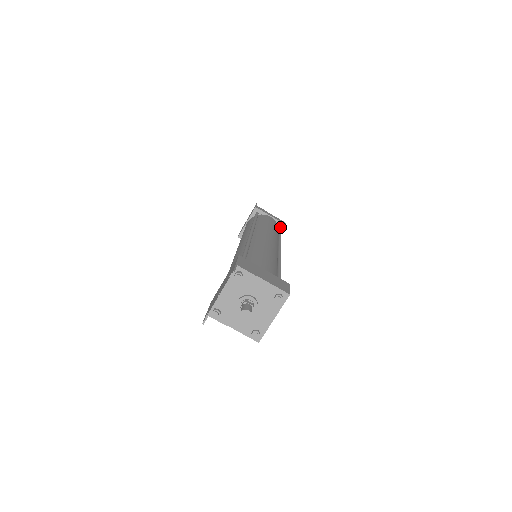
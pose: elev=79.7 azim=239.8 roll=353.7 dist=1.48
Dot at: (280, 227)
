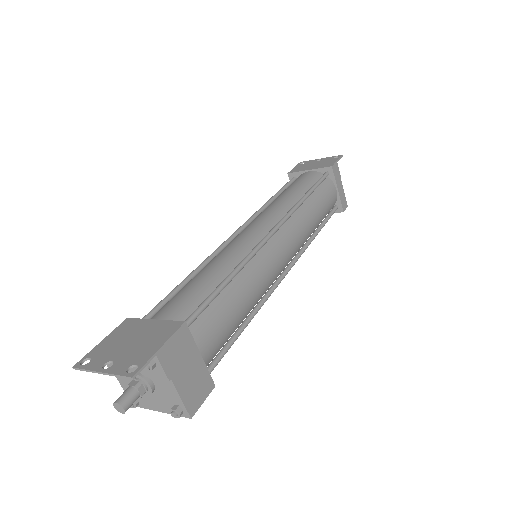
Dot at: (333, 212)
